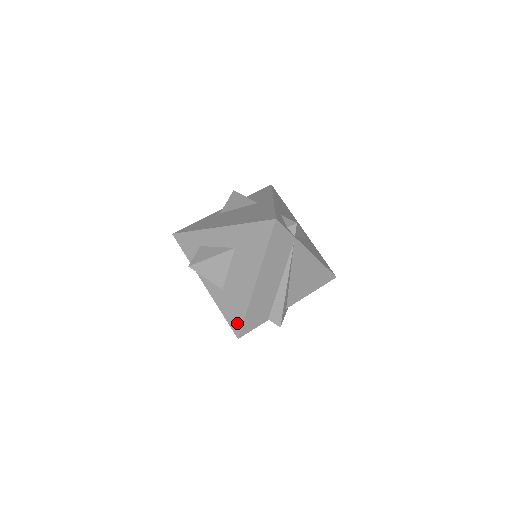
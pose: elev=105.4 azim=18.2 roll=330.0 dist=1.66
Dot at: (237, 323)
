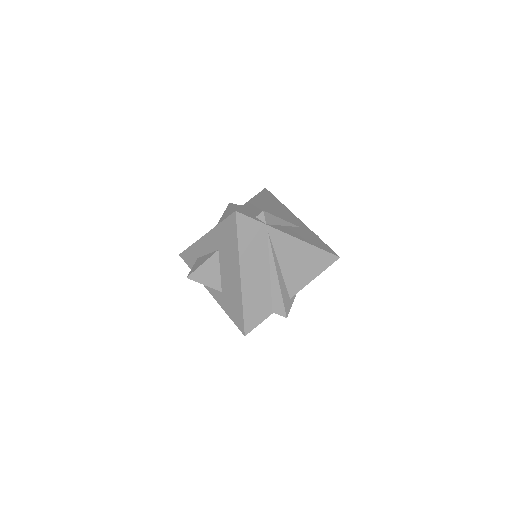
Dot at: (240, 321)
